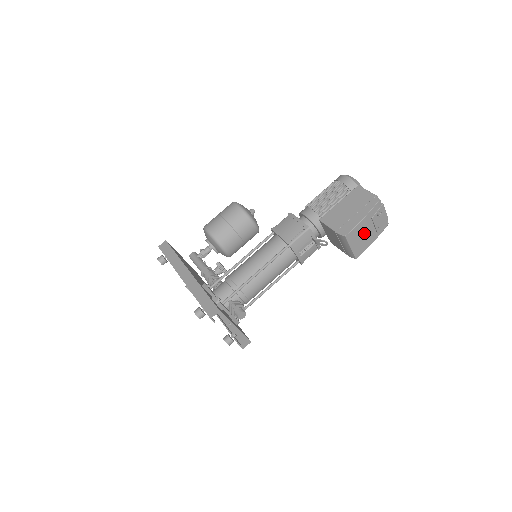
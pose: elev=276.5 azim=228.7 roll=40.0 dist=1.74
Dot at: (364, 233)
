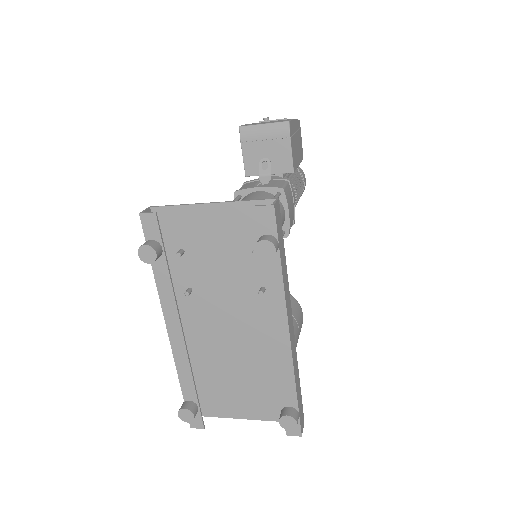
Dot at: occluded
